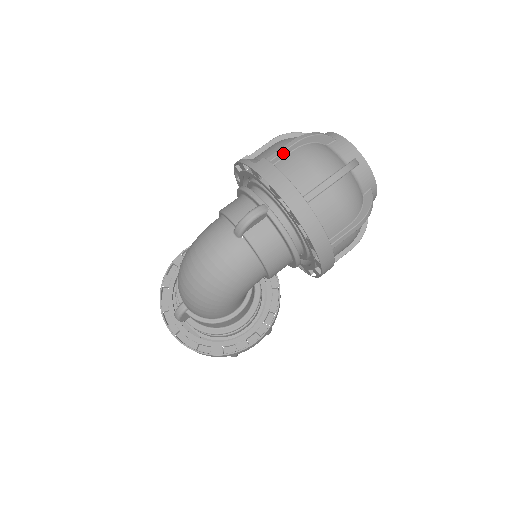
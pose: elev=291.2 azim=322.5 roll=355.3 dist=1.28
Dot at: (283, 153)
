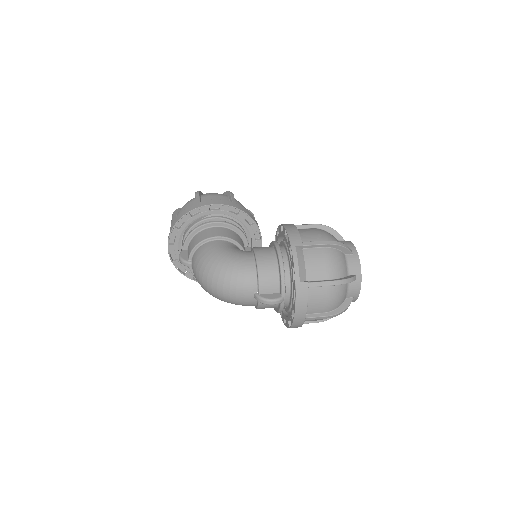
Dot at: (320, 286)
